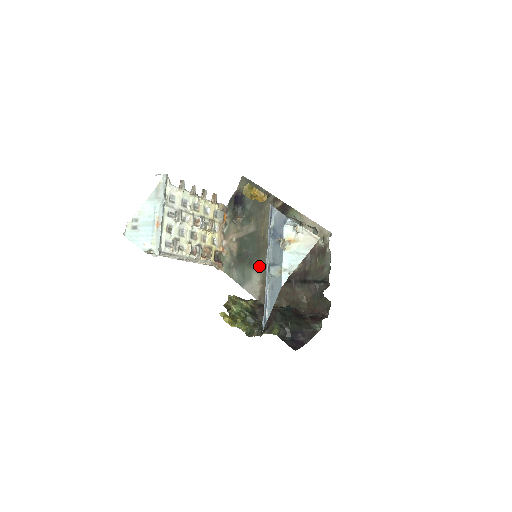
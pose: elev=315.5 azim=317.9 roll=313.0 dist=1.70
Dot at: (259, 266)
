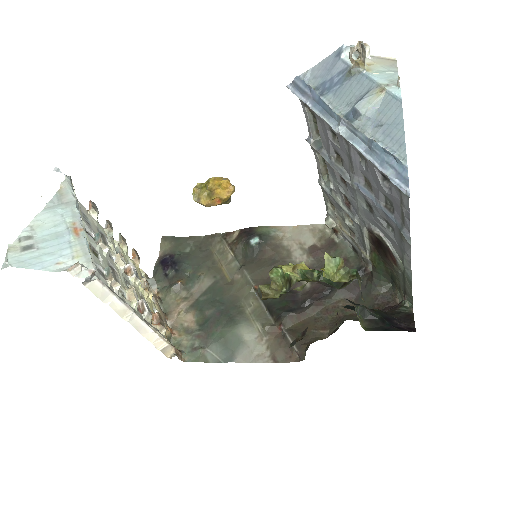
Dot at: (246, 318)
